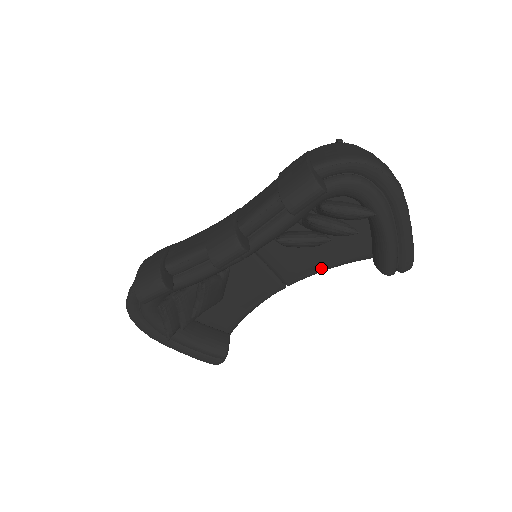
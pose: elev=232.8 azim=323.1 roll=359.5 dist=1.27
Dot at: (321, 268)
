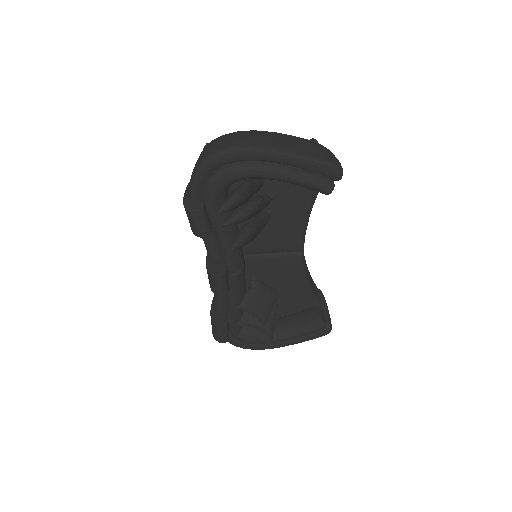
Dot at: (302, 223)
